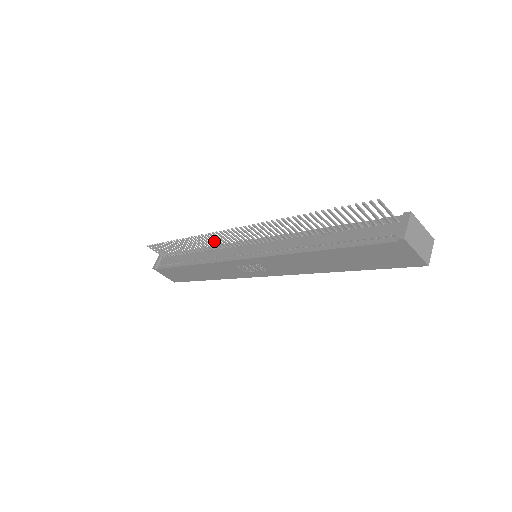
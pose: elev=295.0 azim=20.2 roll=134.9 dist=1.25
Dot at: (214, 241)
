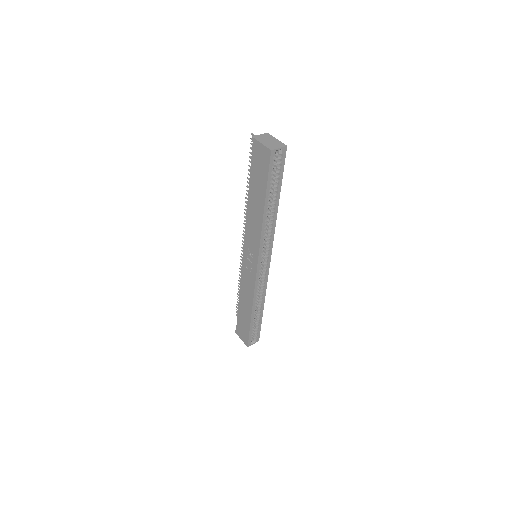
Dot at: occluded
